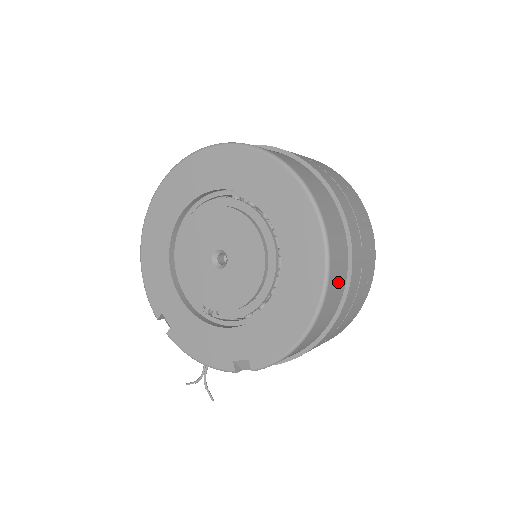
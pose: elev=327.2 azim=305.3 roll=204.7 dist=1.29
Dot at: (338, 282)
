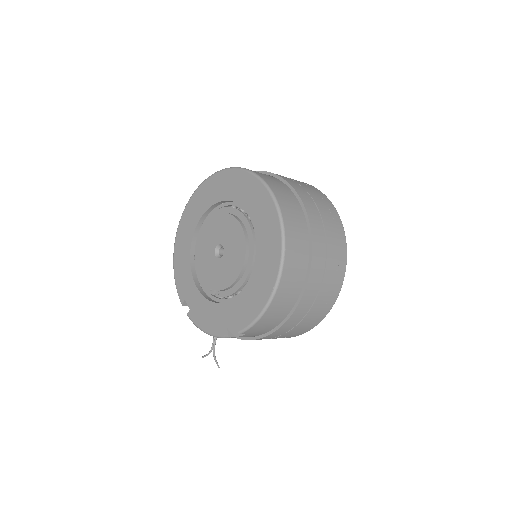
Dot at: (298, 260)
